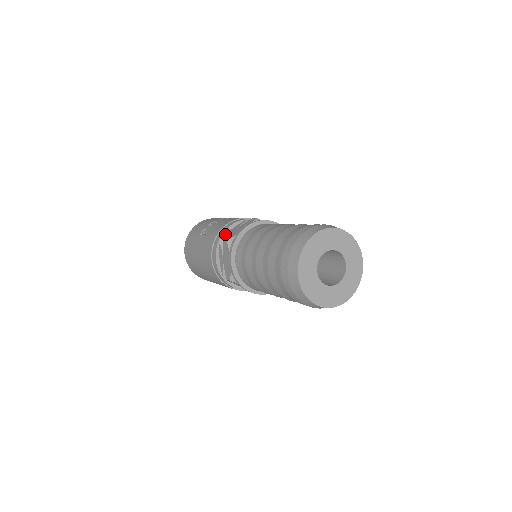
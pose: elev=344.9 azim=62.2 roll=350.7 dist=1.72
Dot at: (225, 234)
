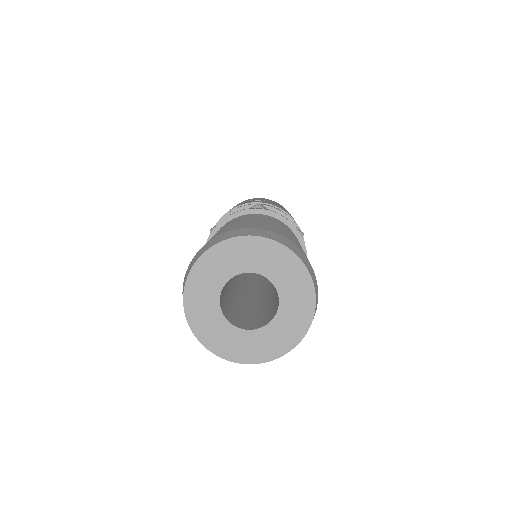
Dot at: occluded
